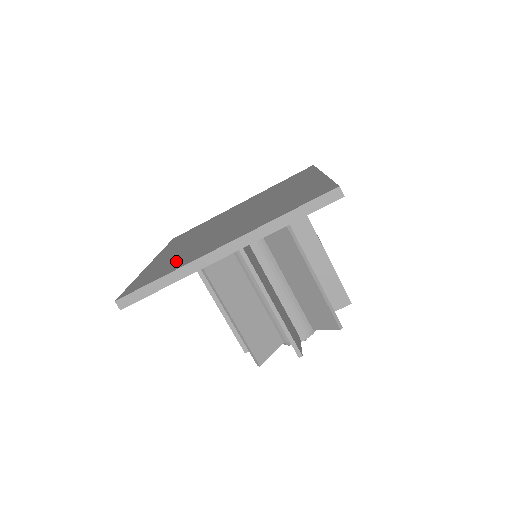
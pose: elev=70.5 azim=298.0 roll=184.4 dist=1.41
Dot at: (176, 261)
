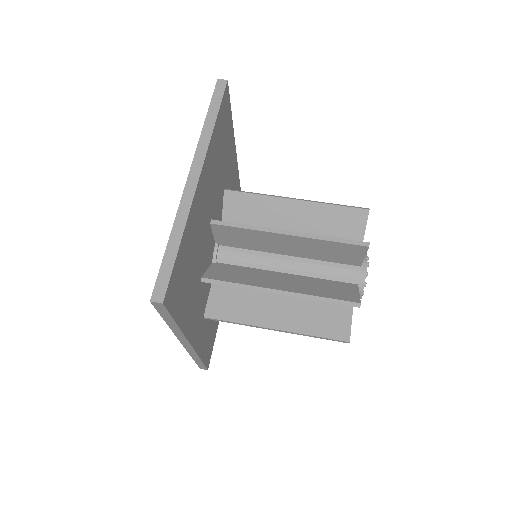
Dot at: occluded
